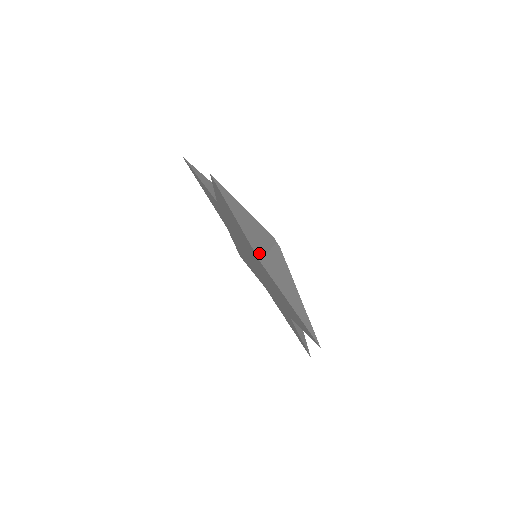
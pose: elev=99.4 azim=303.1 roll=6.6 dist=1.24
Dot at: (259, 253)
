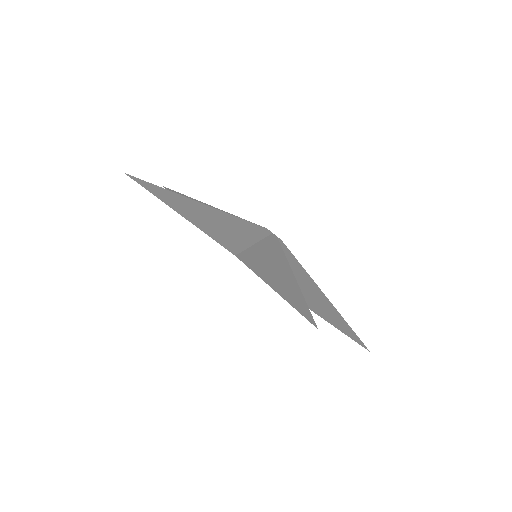
Dot at: (305, 300)
